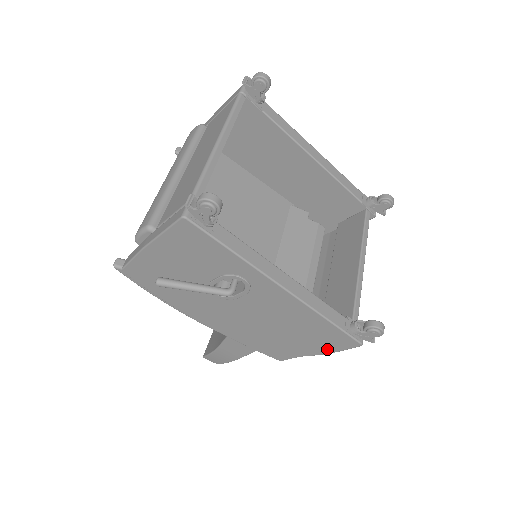
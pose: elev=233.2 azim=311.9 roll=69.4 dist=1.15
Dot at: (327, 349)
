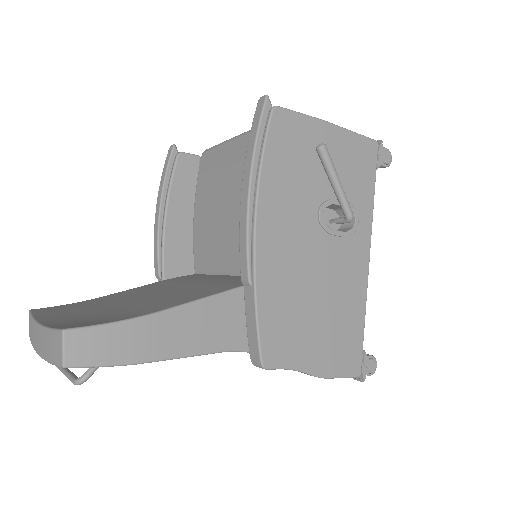
Dot at: (330, 367)
